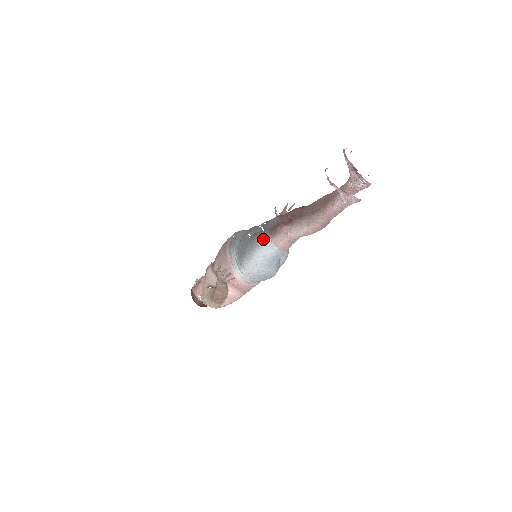
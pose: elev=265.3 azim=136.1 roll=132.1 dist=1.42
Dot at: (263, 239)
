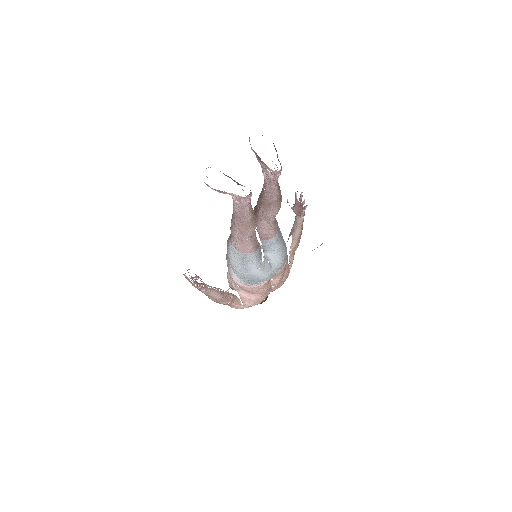
Dot at: (227, 242)
